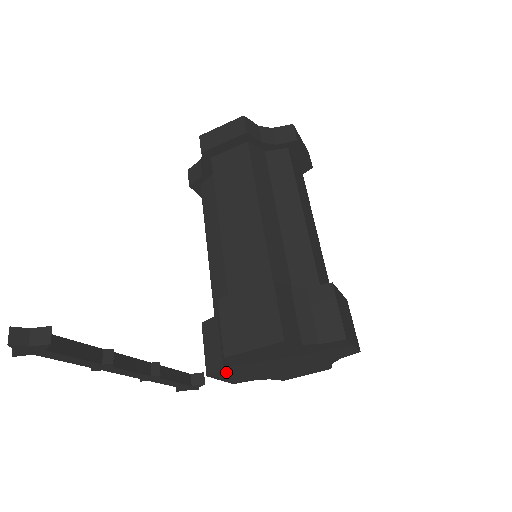
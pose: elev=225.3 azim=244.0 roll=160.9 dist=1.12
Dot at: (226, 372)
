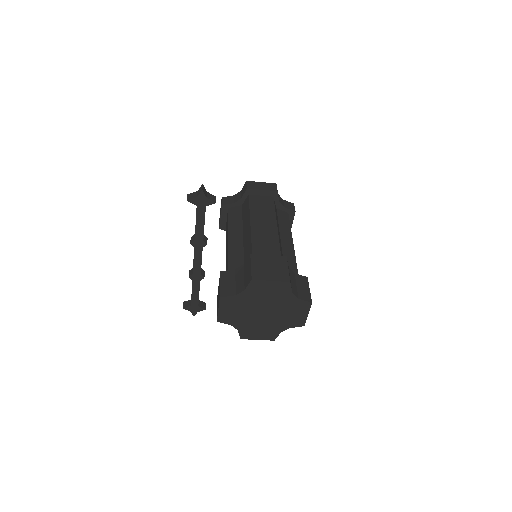
Dot at: (232, 300)
